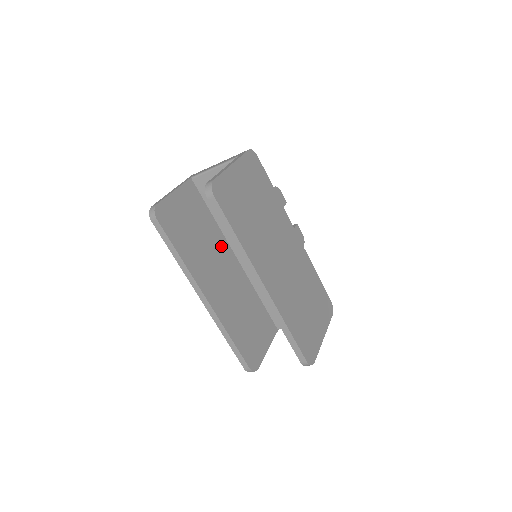
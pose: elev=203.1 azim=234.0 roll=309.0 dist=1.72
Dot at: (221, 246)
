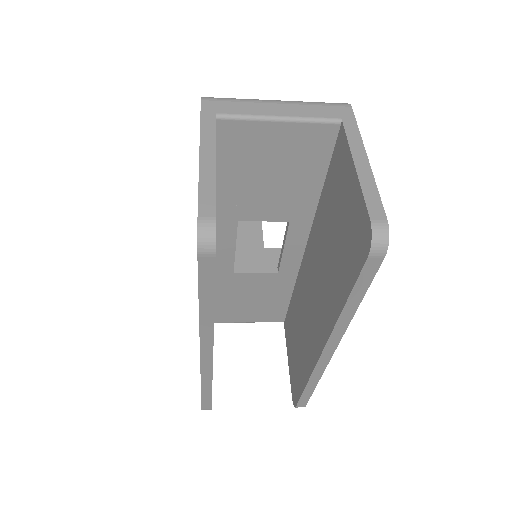
Dot at: occluded
